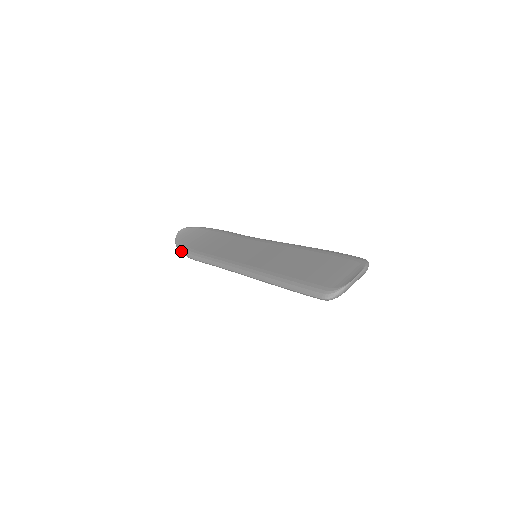
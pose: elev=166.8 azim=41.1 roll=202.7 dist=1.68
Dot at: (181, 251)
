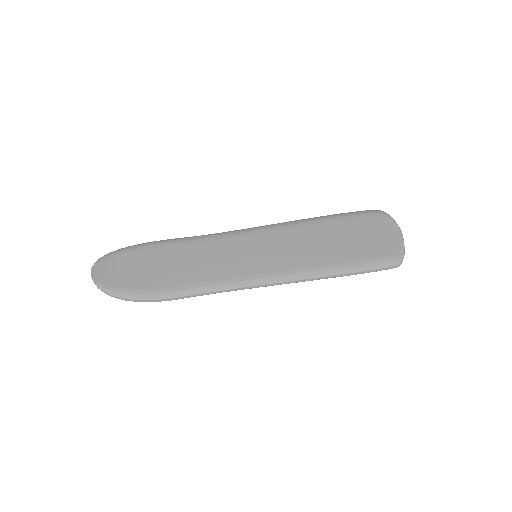
Dot at: (135, 300)
